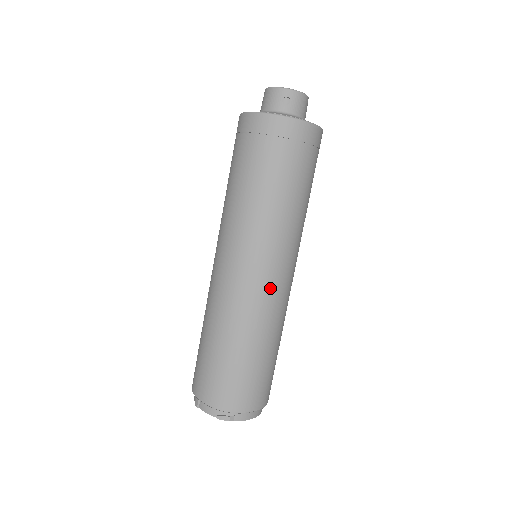
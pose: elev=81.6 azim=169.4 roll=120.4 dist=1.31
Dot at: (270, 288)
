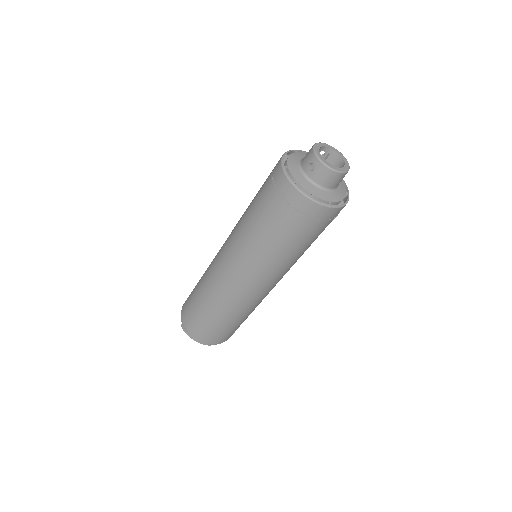
Dot at: (233, 285)
